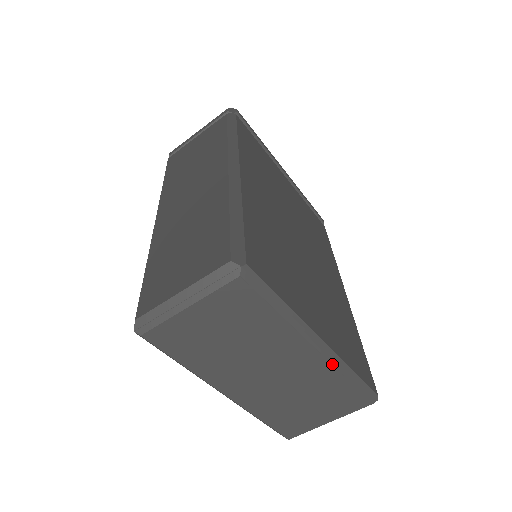
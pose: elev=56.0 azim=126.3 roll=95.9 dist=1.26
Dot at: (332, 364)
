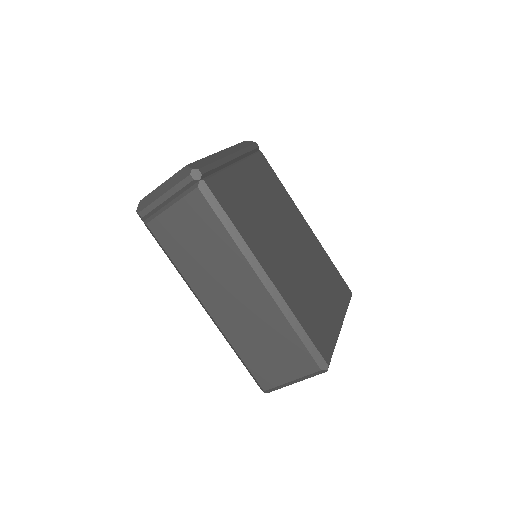
Dot at: occluded
